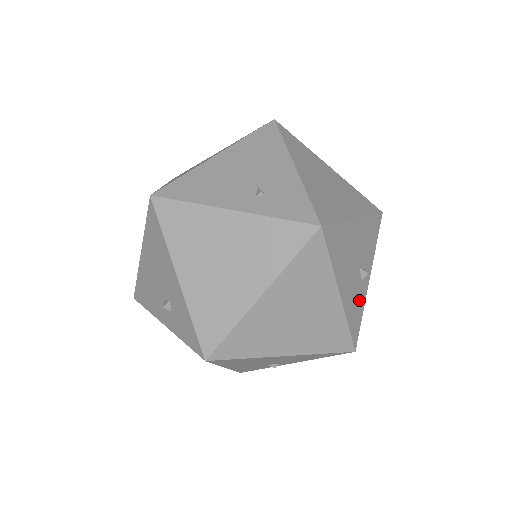
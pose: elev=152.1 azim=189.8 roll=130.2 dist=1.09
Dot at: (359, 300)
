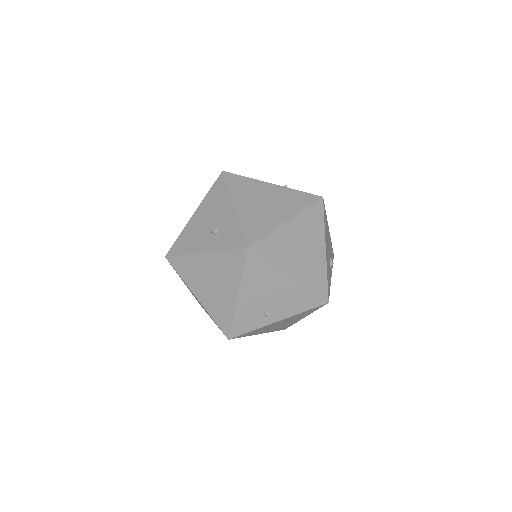
Dot at: (329, 276)
